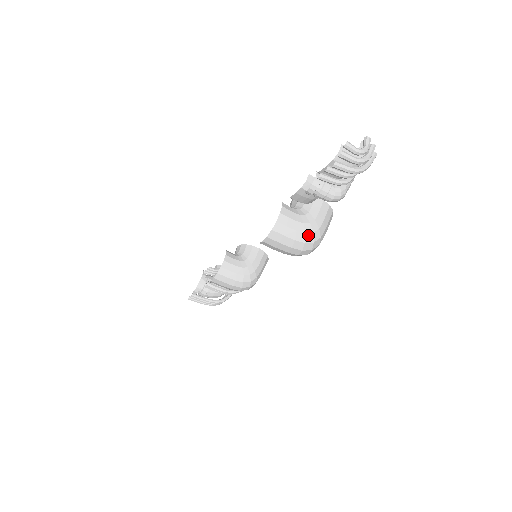
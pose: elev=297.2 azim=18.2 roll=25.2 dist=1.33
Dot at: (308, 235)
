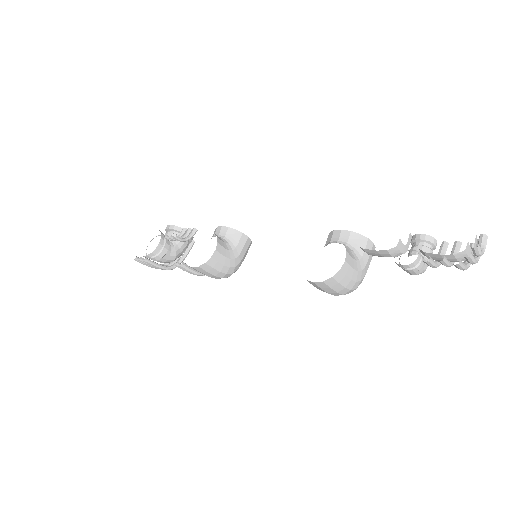
Dot at: (357, 283)
